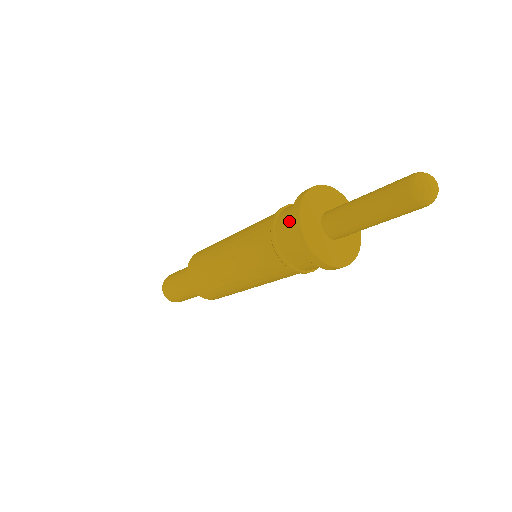
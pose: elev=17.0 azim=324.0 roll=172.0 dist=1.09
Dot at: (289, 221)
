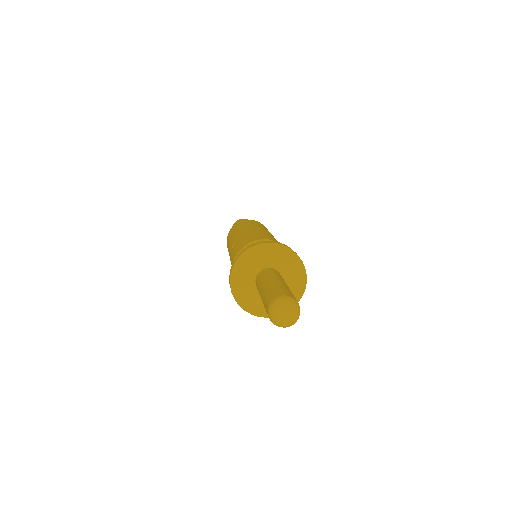
Dot at: occluded
